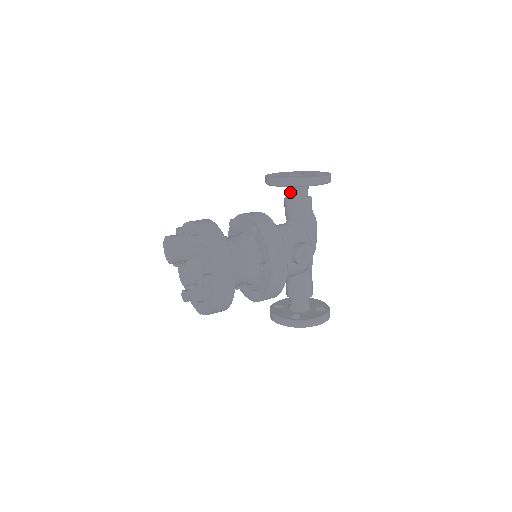
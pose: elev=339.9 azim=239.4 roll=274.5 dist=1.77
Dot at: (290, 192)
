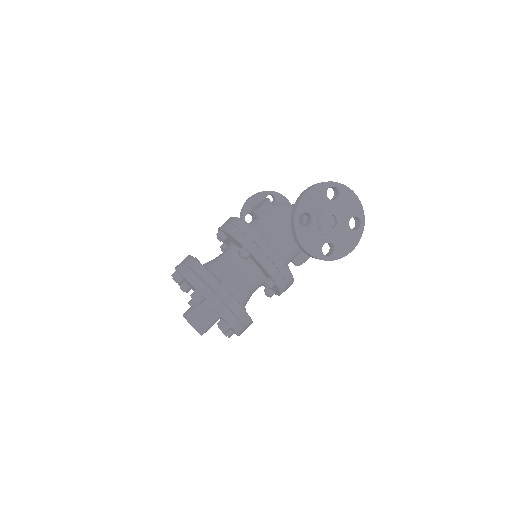
Dot at: occluded
